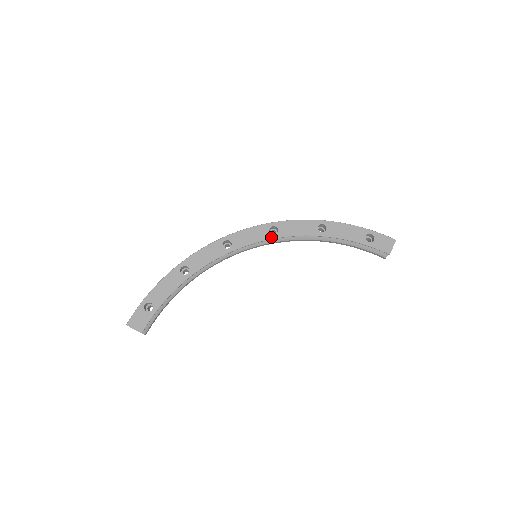
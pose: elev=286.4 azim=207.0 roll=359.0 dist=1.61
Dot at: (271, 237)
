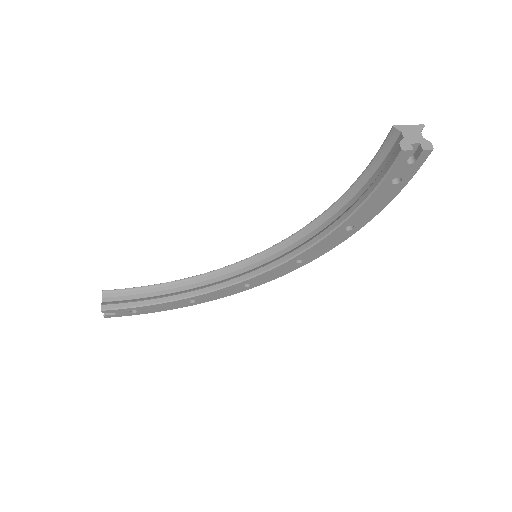
Dot at: (286, 240)
